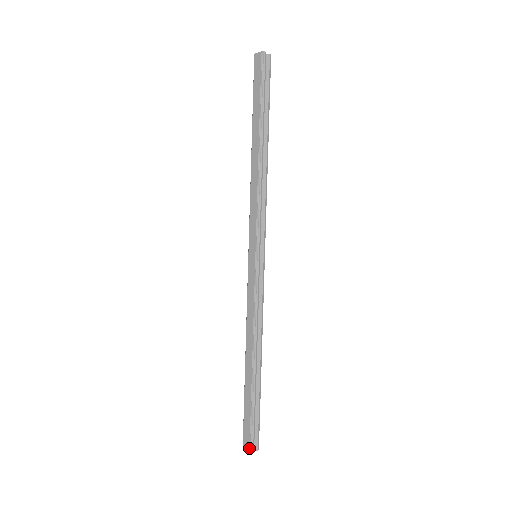
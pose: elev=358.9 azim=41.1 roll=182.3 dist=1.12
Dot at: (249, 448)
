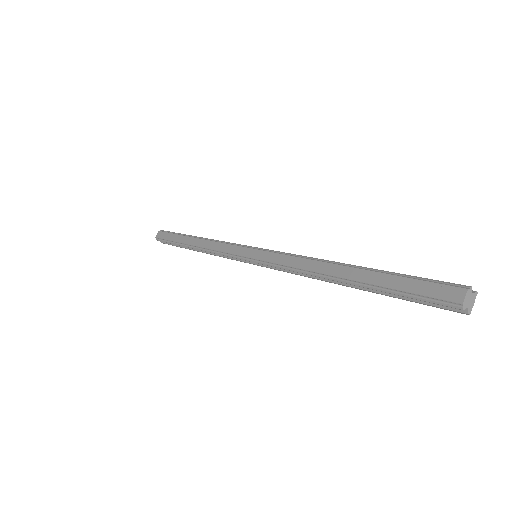
Dot at: (458, 288)
